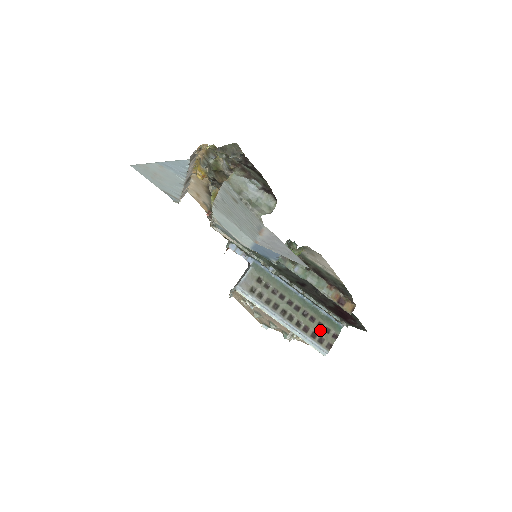
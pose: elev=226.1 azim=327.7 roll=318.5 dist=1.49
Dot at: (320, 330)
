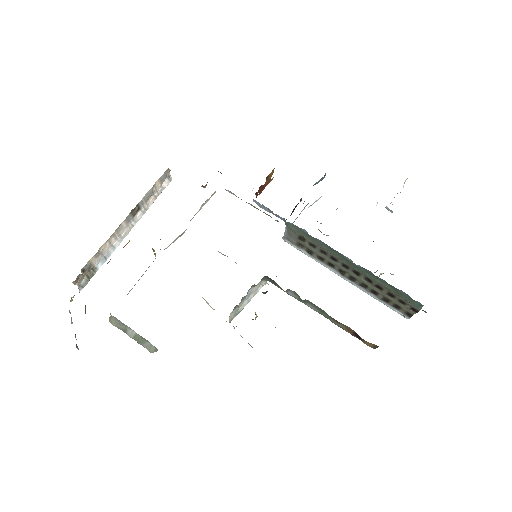
Dot at: (392, 299)
